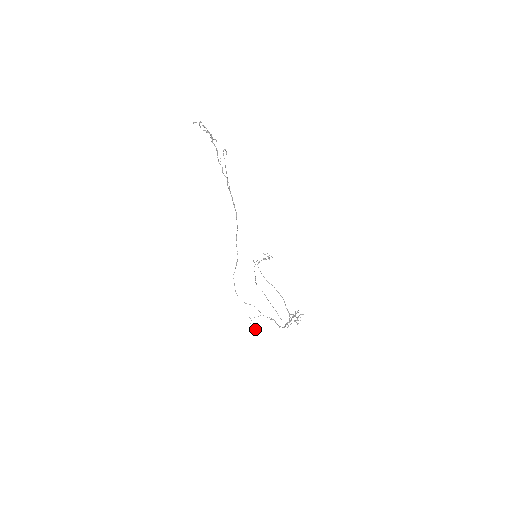
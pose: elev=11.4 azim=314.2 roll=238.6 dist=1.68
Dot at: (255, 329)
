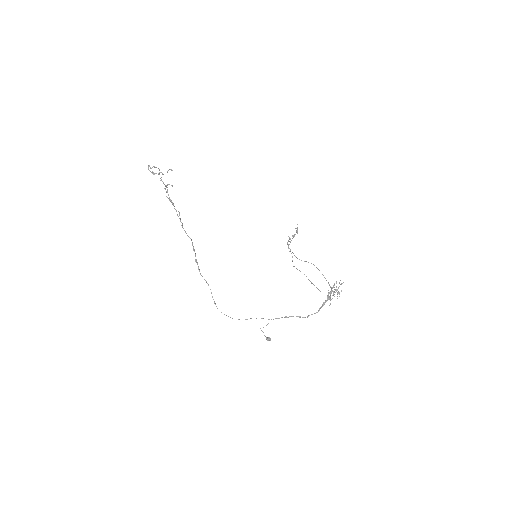
Dot at: (269, 338)
